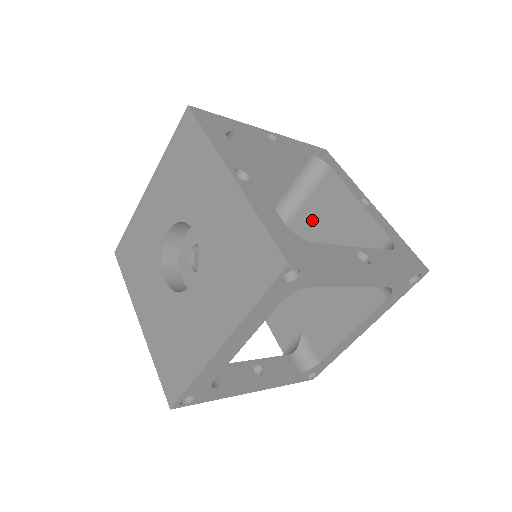
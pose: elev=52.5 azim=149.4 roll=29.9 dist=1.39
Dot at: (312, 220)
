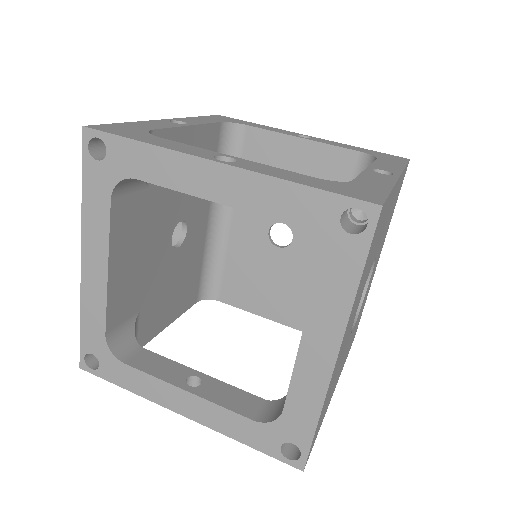
Dot at: occluded
